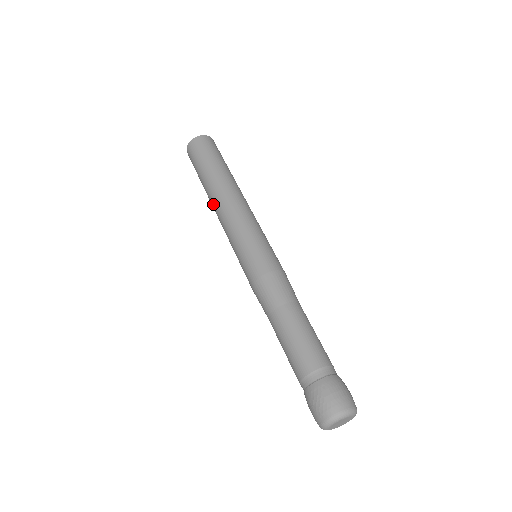
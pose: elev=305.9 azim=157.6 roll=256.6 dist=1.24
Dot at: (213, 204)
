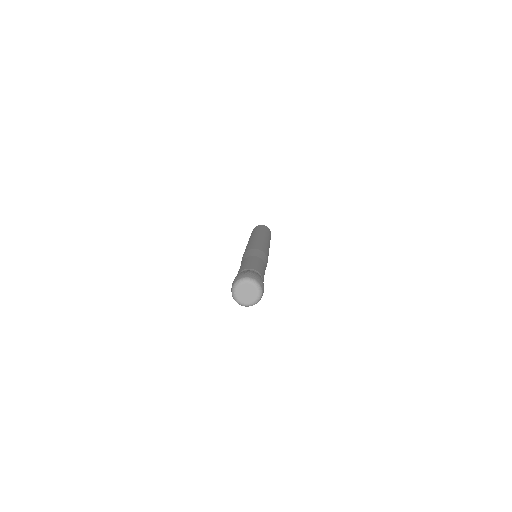
Dot at: (254, 235)
